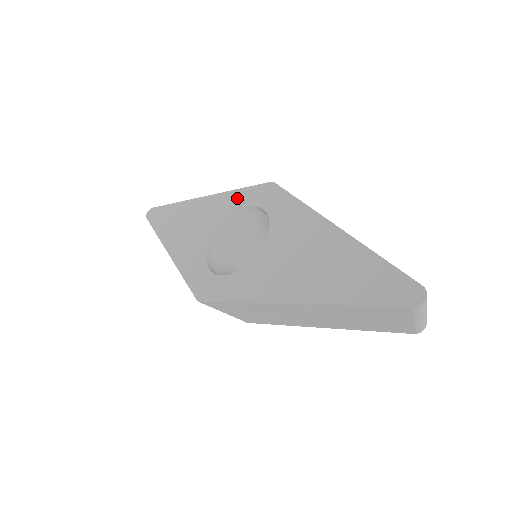
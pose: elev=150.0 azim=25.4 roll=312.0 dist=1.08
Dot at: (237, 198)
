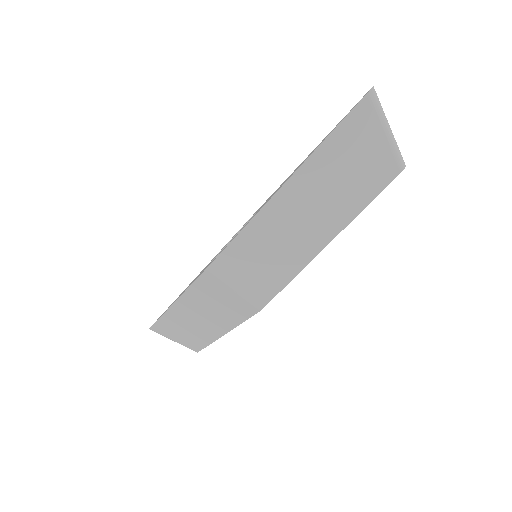
Dot at: occluded
